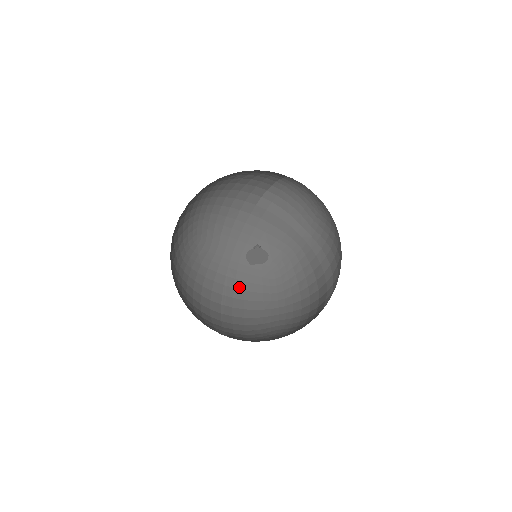
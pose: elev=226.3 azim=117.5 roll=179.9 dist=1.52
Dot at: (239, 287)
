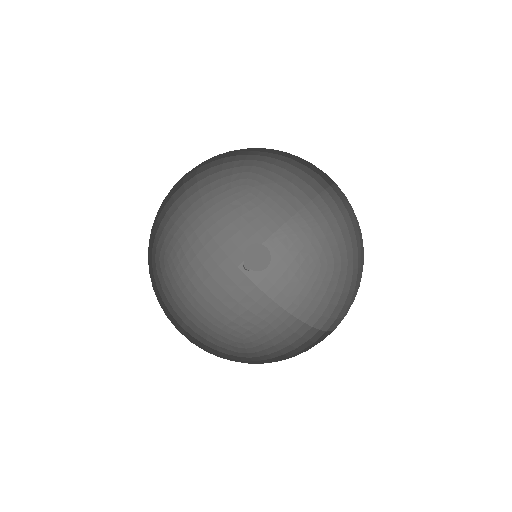
Dot at: (198, 339)
